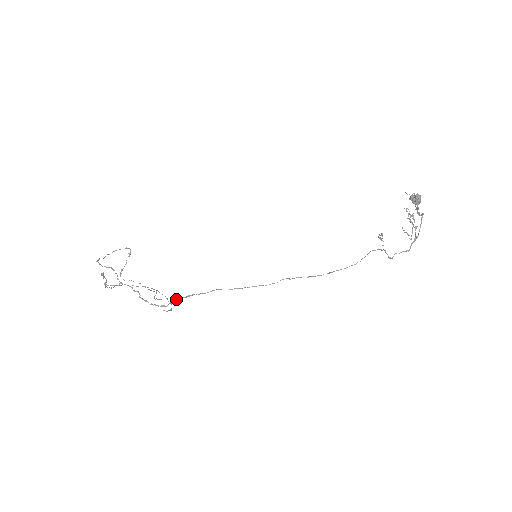
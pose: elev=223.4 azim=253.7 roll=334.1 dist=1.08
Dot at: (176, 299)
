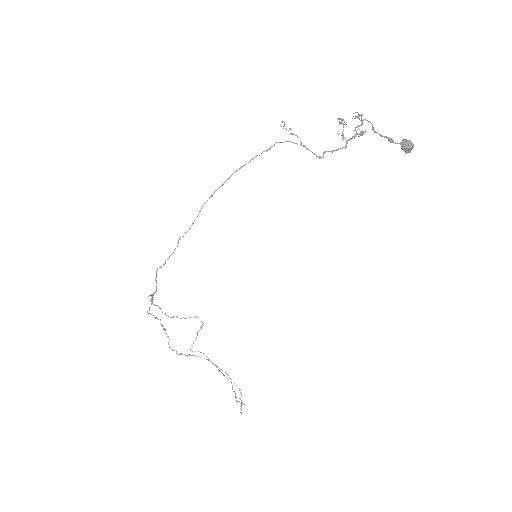
Dot at: (156, 271)
